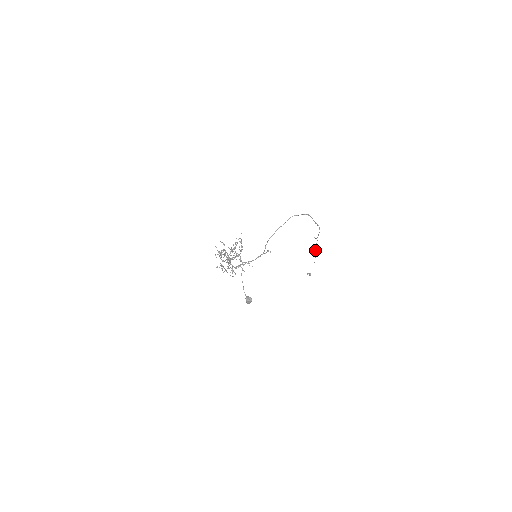
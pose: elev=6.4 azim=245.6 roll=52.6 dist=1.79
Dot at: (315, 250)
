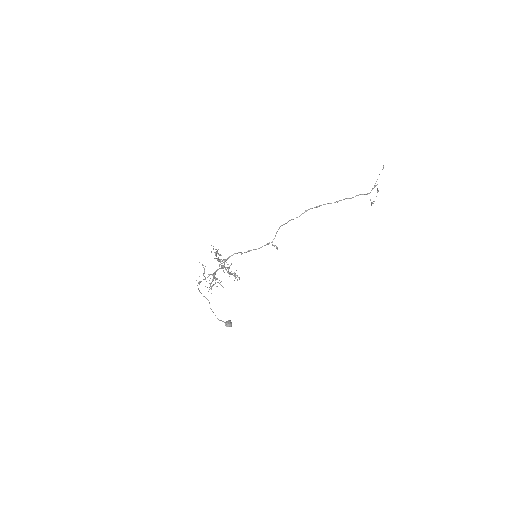
Dot at: occluded
